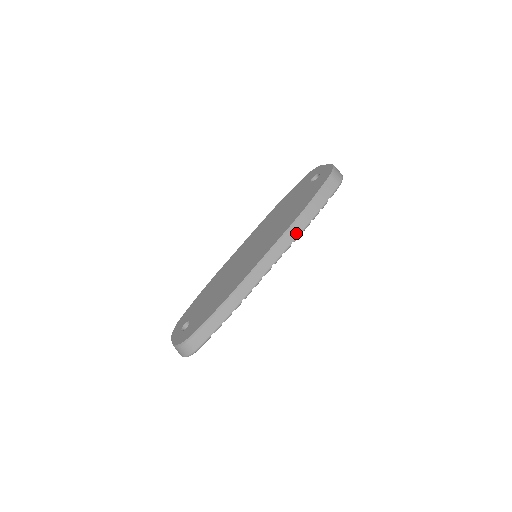
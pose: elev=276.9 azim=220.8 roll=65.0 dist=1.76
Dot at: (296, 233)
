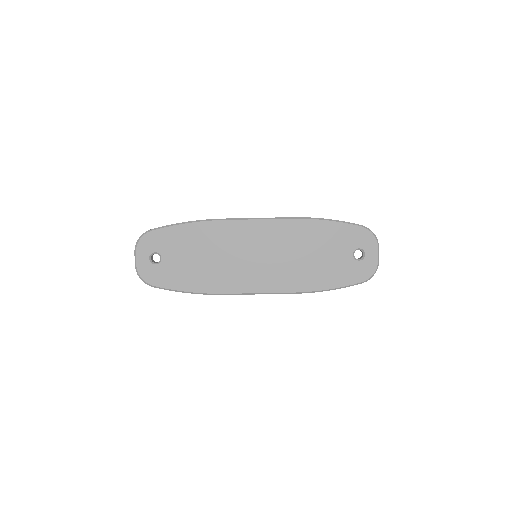
Dot at: occluded
